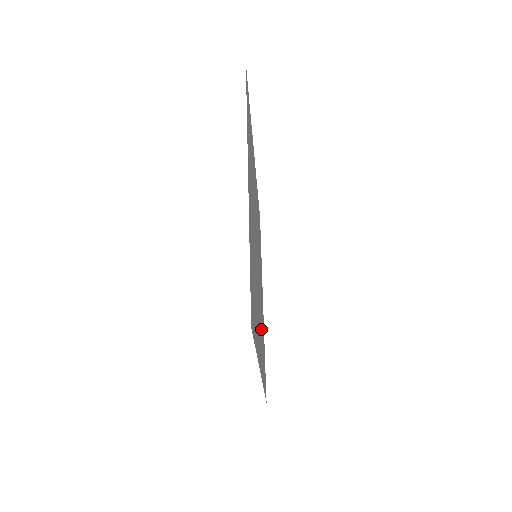
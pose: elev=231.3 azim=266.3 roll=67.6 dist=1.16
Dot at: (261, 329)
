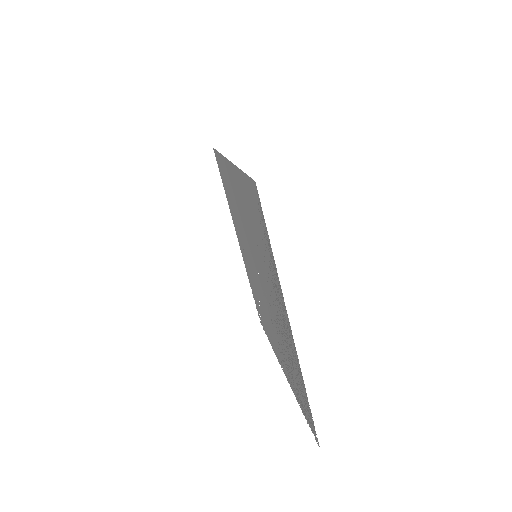
Dot at: (284, 344)
